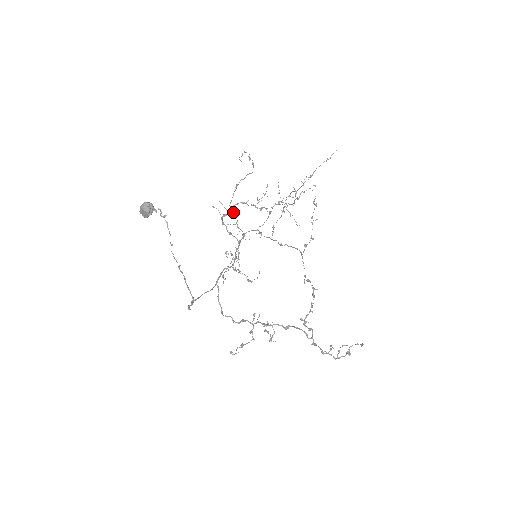
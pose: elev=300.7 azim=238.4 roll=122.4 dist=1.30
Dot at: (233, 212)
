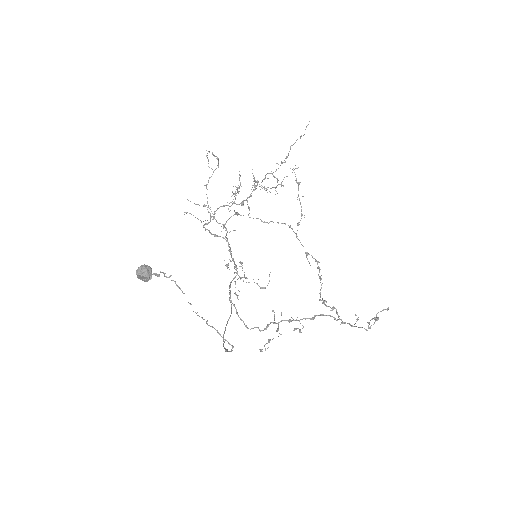
Dot at: (204, 205)
